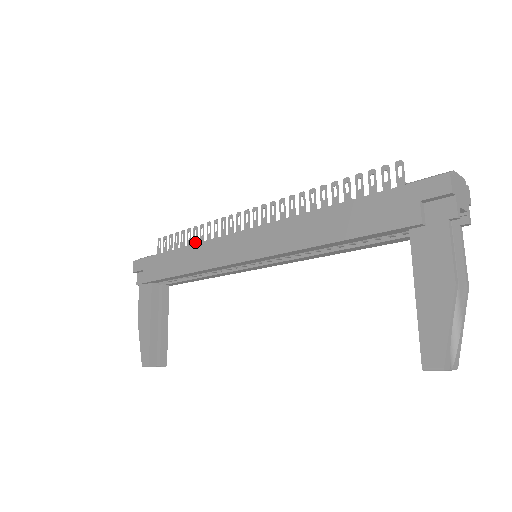
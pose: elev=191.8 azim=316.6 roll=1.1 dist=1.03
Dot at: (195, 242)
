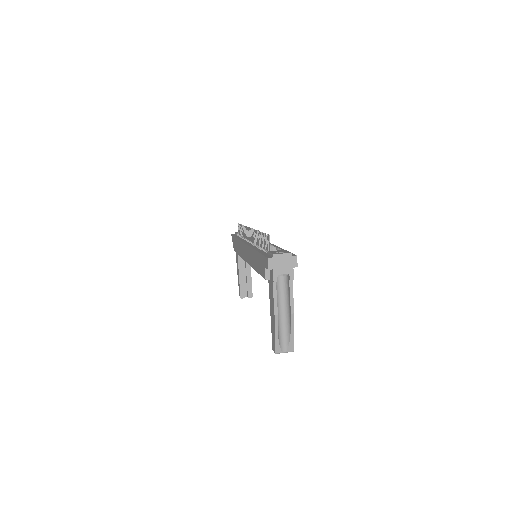
Dot at: (243, 235)
